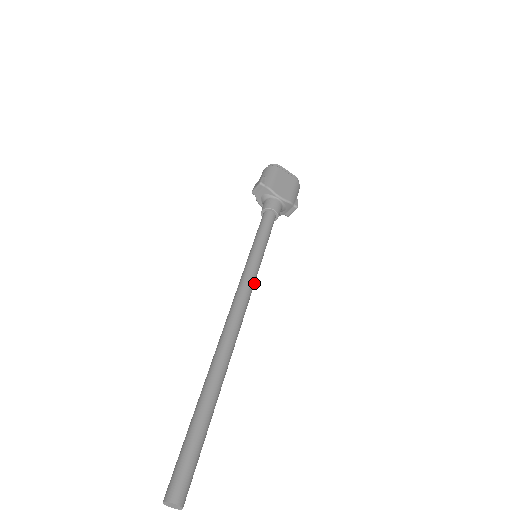
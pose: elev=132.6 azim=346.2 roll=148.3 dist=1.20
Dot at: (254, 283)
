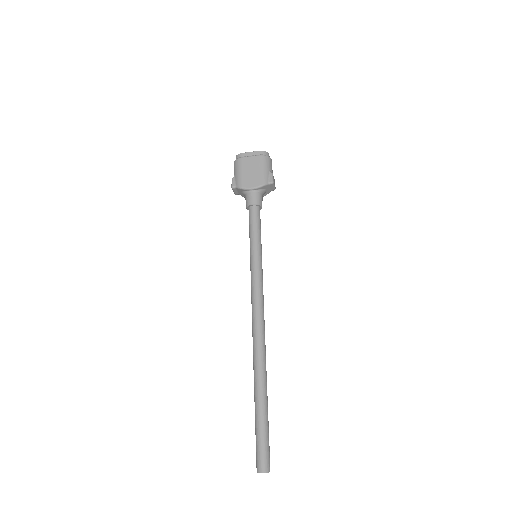
Dot at: (261, 283)
